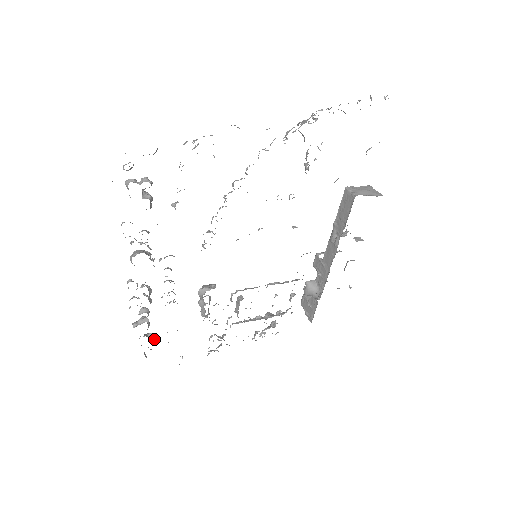
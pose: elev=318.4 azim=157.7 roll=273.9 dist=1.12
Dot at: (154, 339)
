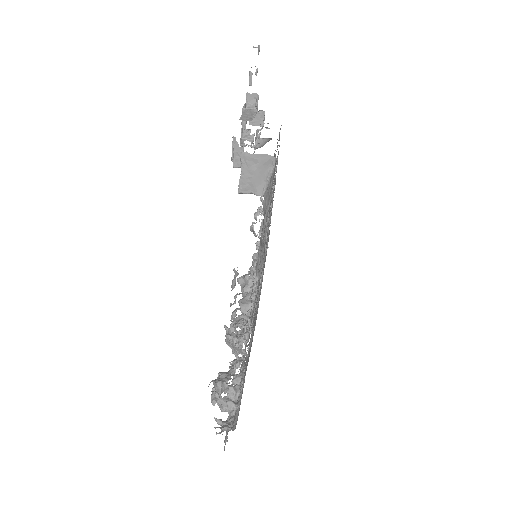
Dot at: occluded
